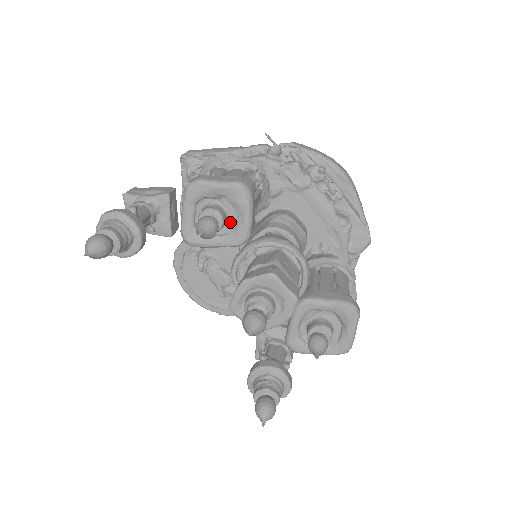
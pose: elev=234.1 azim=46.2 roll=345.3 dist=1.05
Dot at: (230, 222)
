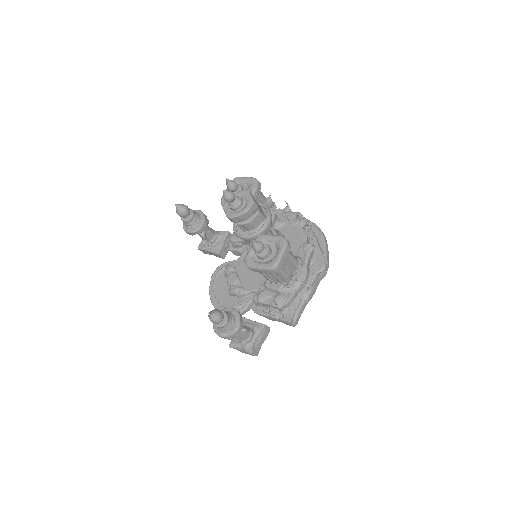
Dot at: occluded
